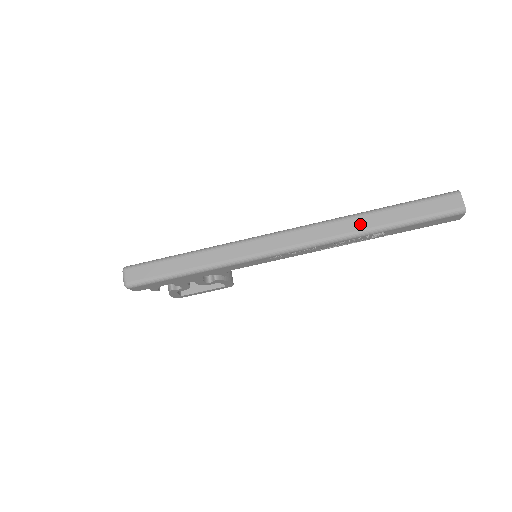
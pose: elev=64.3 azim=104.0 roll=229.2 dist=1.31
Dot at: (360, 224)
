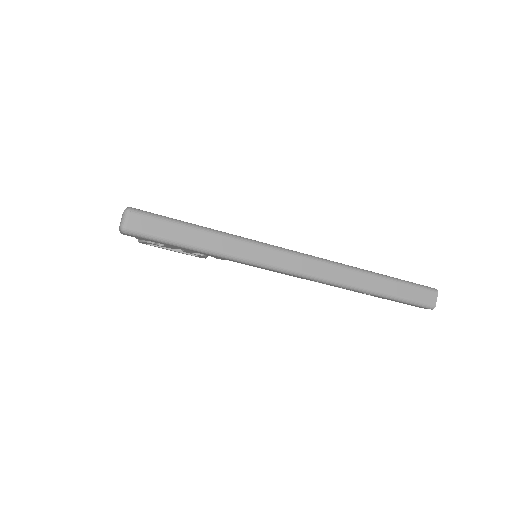
Dot at: (362, 281)
